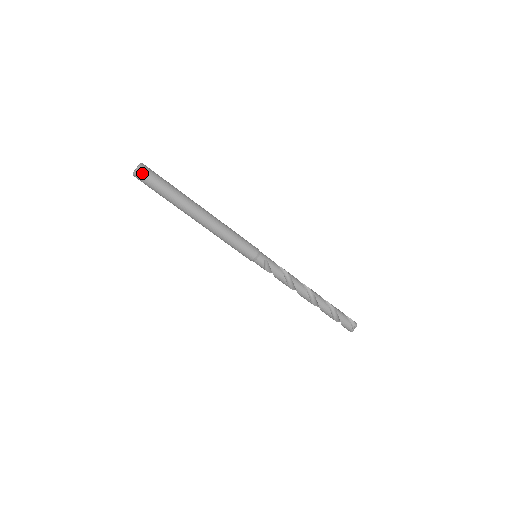
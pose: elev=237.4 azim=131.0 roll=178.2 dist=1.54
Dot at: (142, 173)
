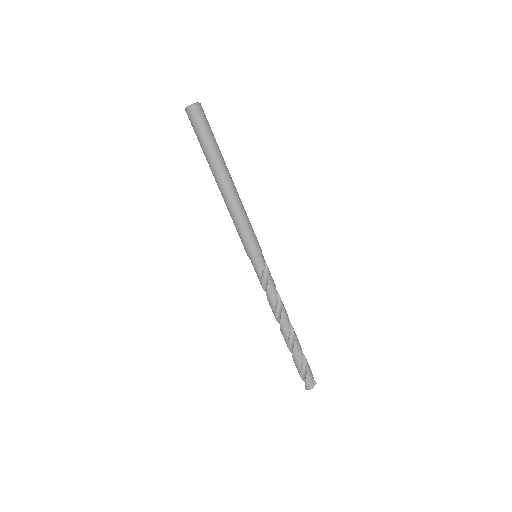
Dot at: (201, 109)
